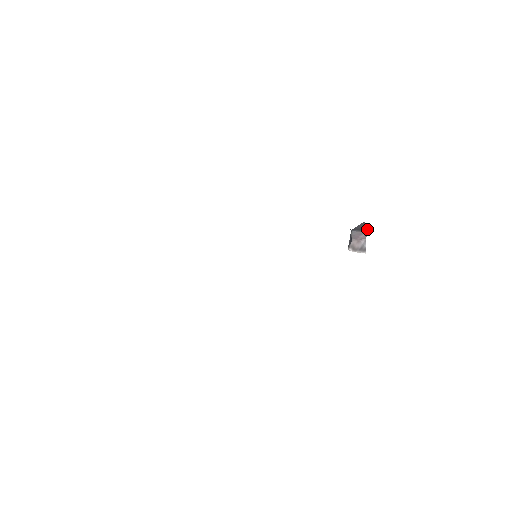
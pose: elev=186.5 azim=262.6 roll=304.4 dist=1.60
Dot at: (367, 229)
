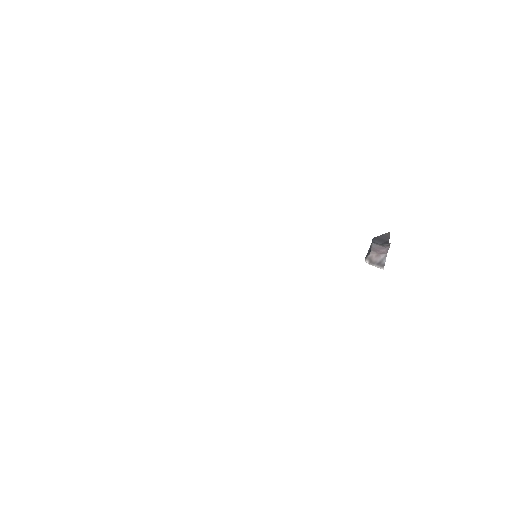
Dot at: occluded
